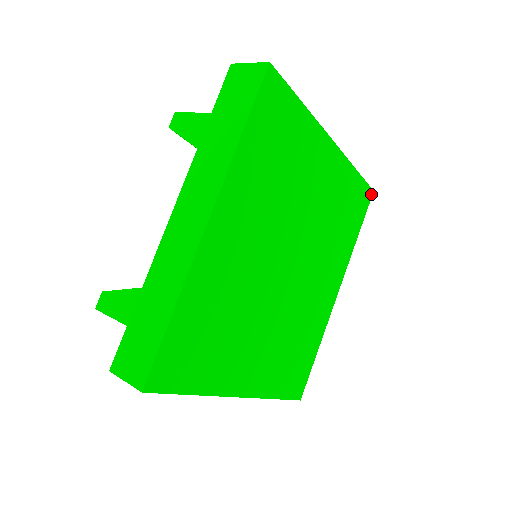
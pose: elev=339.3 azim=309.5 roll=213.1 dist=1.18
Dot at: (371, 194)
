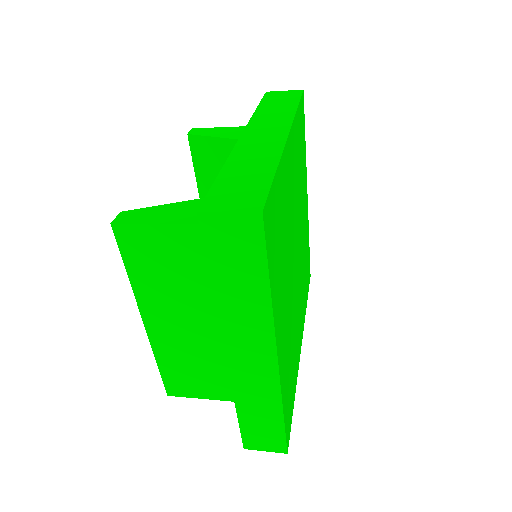
Dot at: (310, 276)
